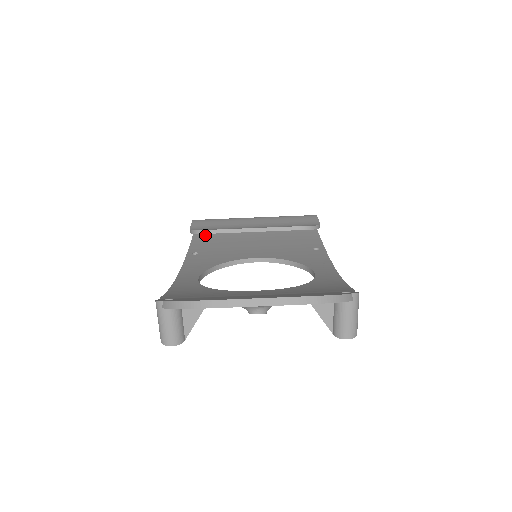
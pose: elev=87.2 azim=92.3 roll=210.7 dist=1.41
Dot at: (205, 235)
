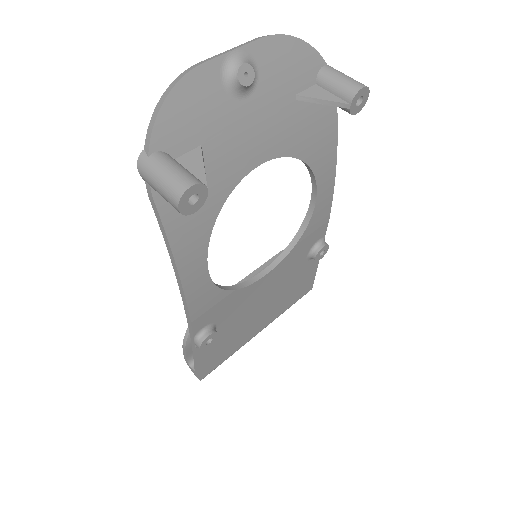
Dot at: occluded
